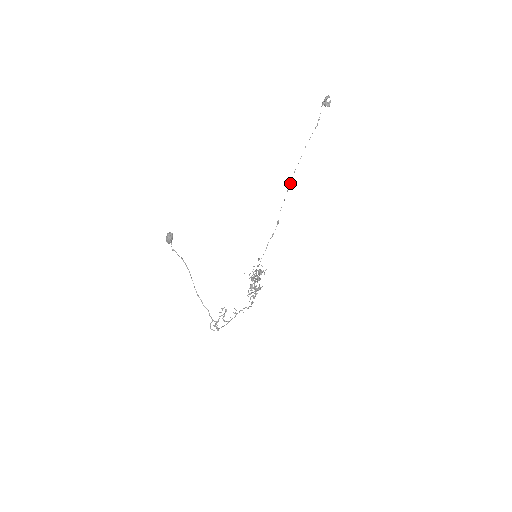
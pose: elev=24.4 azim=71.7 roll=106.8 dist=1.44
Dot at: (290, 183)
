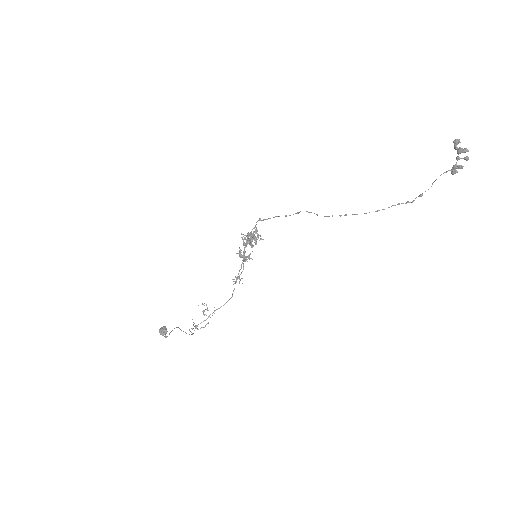
Dot at: occluded
